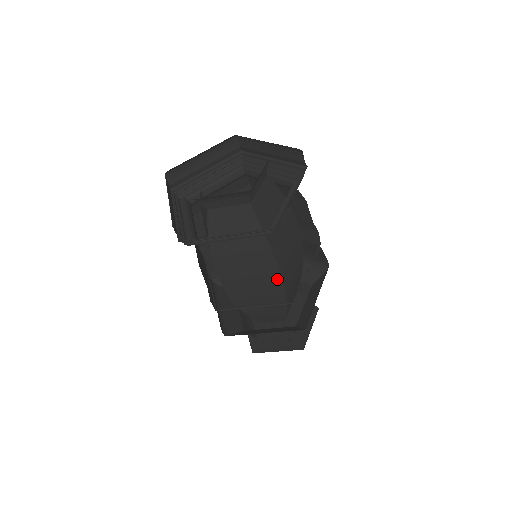
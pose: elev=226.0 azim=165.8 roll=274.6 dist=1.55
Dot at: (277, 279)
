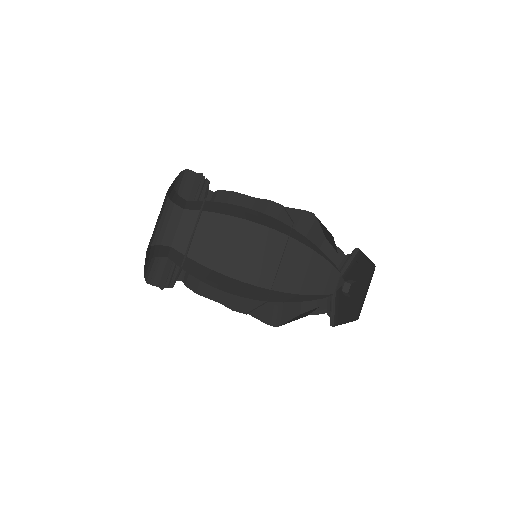
Dot at: (248, 284)
